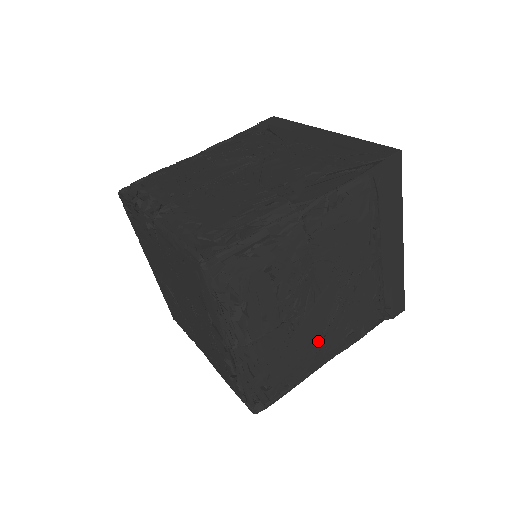
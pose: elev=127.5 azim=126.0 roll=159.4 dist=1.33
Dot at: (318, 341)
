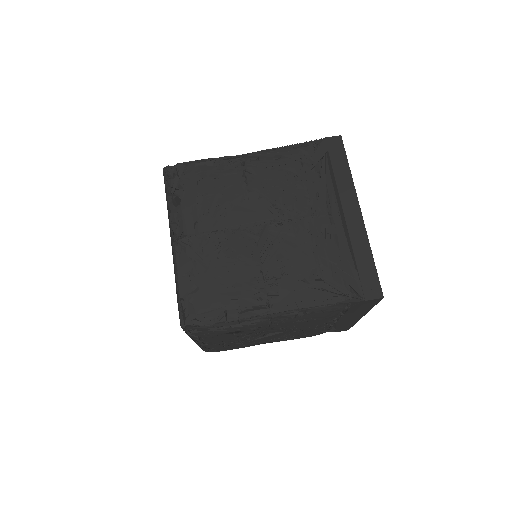
Dot at: (263, 342)
